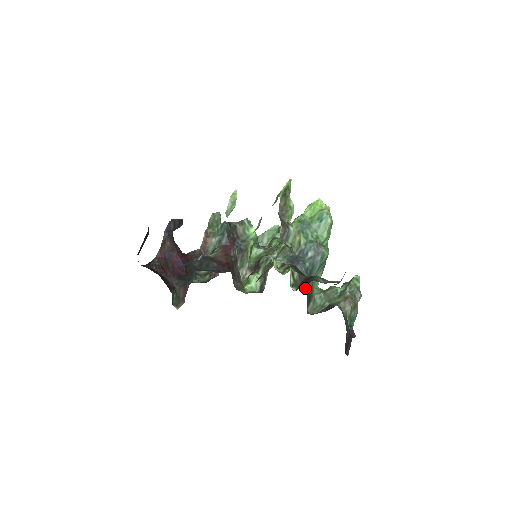
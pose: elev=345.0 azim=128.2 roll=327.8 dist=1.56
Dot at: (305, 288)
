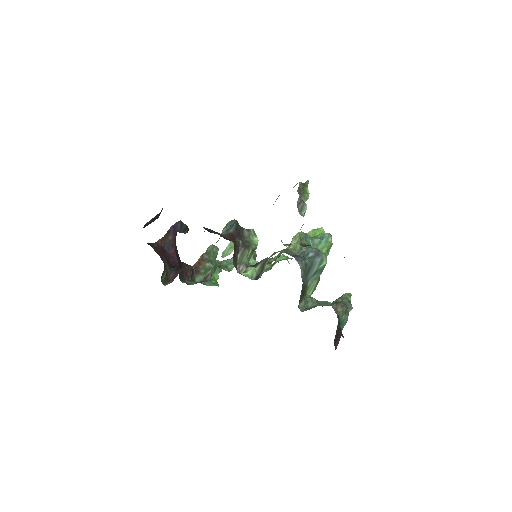
Dot at: (302, 280)
